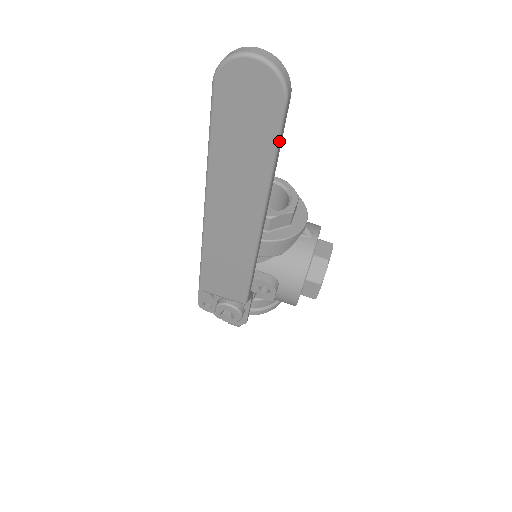
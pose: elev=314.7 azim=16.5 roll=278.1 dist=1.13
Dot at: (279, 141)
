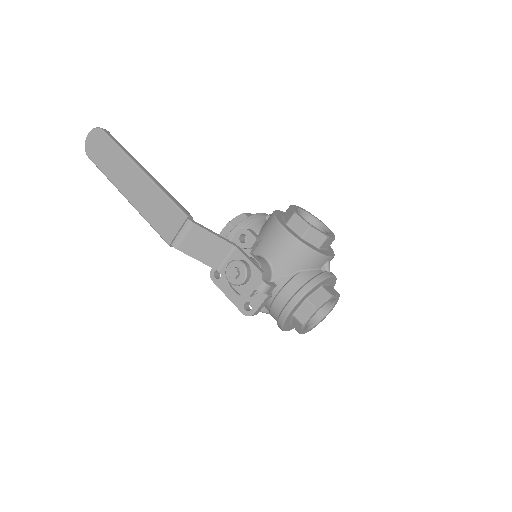
Dot at: (113, 140)
